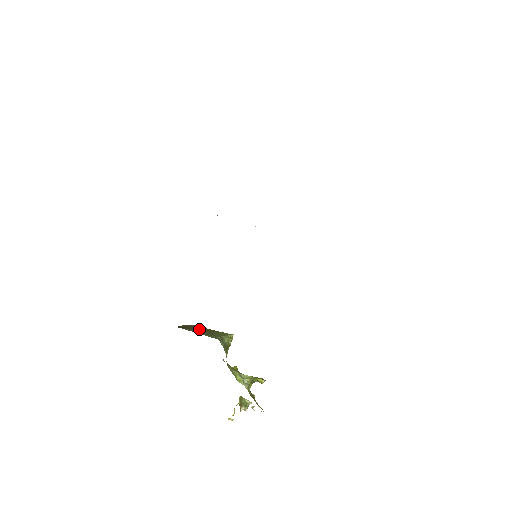
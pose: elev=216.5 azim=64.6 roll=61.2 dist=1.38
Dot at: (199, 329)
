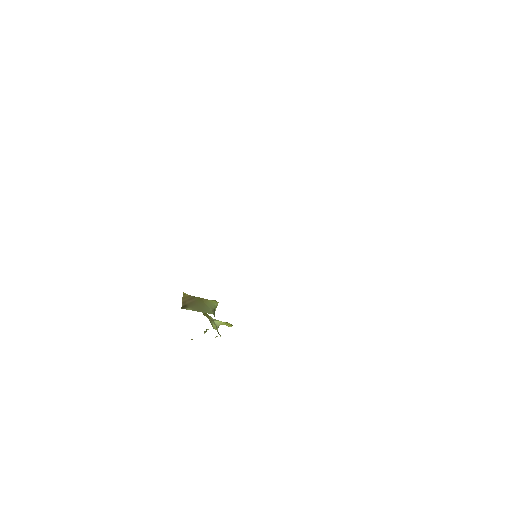
Dot at: (194, 303)
